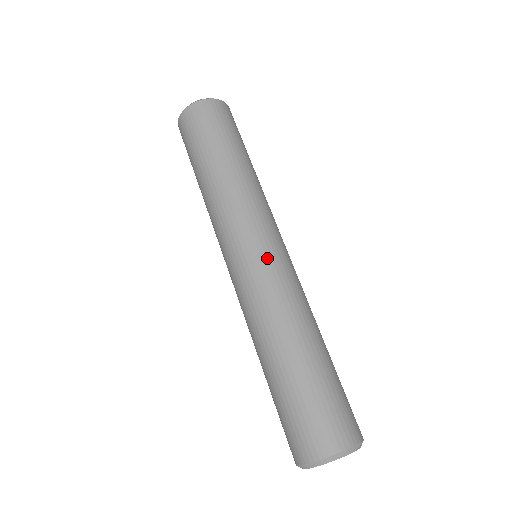
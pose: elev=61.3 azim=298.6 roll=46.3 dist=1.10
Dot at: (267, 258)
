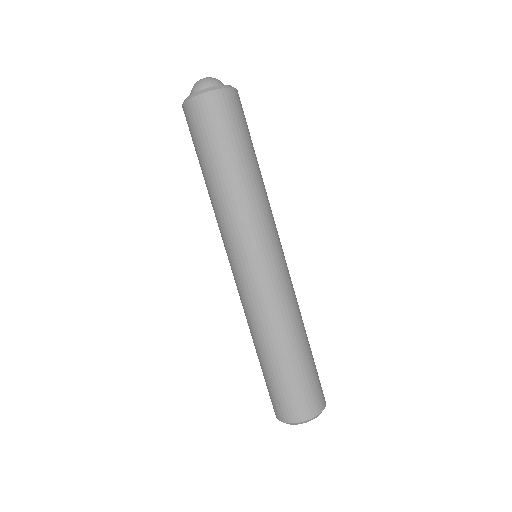
Dot at: (257, 276)
